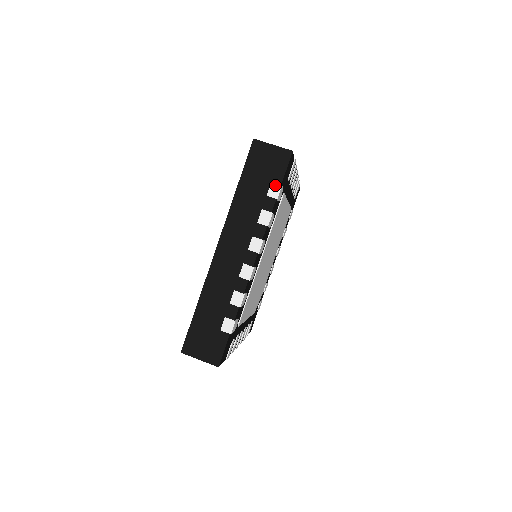
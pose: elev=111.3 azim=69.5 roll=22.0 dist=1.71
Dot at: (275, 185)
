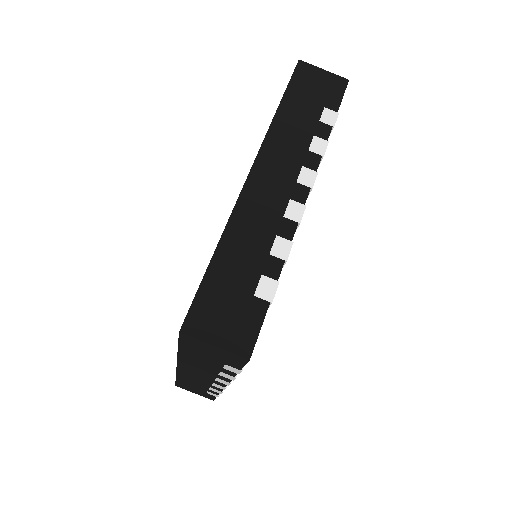
Dot at: (231, 368)
